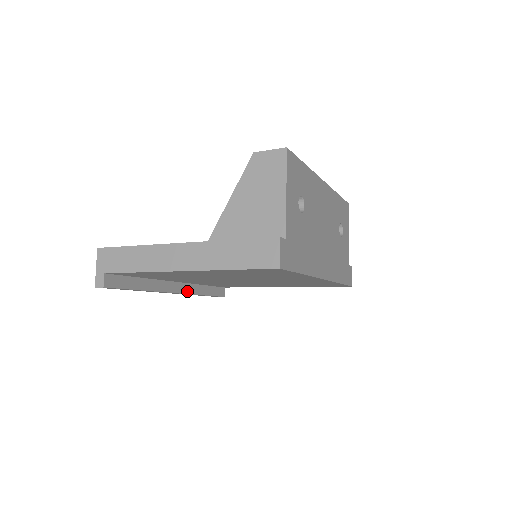
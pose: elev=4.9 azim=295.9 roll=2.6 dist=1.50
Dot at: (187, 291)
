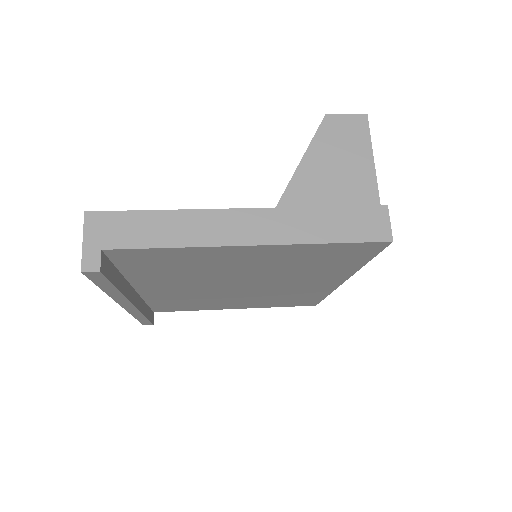
Dot at: (139, 306)
